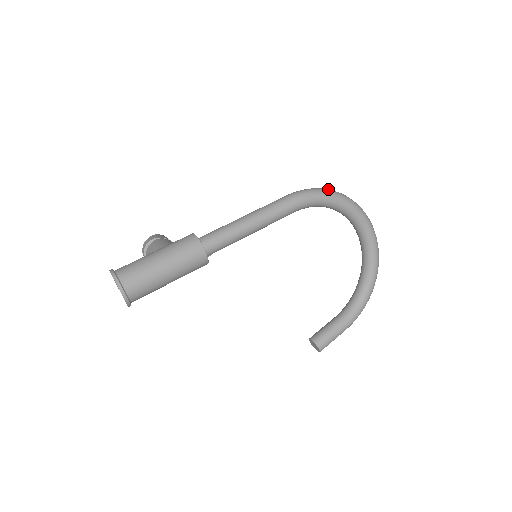
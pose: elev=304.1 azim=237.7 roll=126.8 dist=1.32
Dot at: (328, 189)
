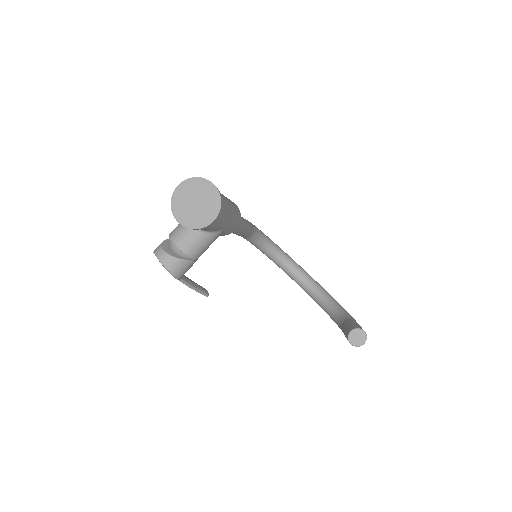
Dot at: occluded
